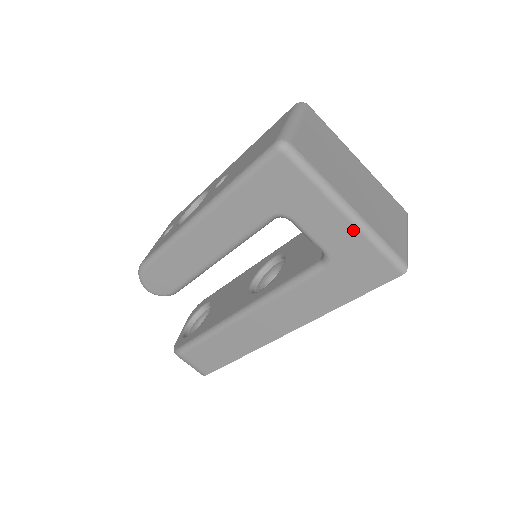
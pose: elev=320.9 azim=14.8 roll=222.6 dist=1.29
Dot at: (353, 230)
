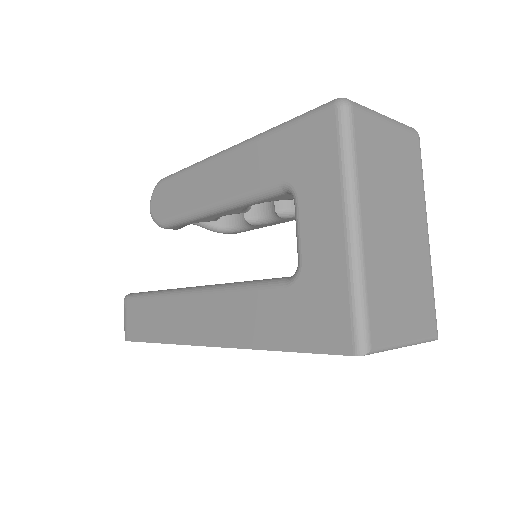
Dot at: (342, 251)
